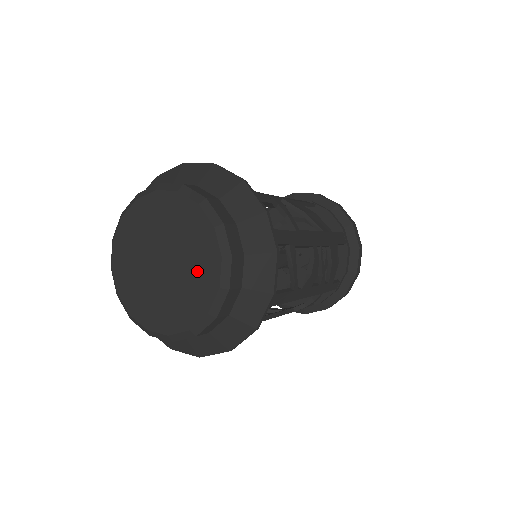
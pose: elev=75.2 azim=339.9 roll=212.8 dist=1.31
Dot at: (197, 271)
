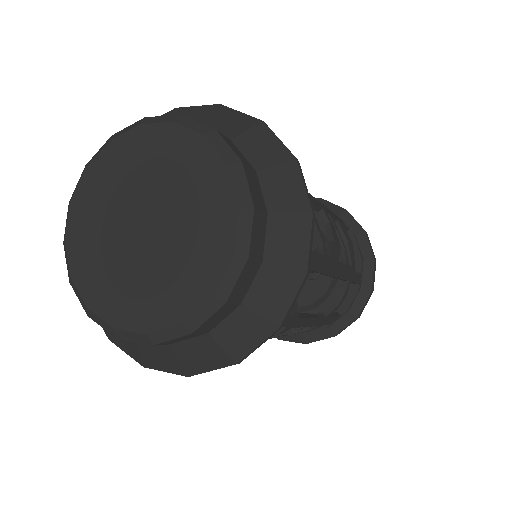
Dot at: (198, 205)
